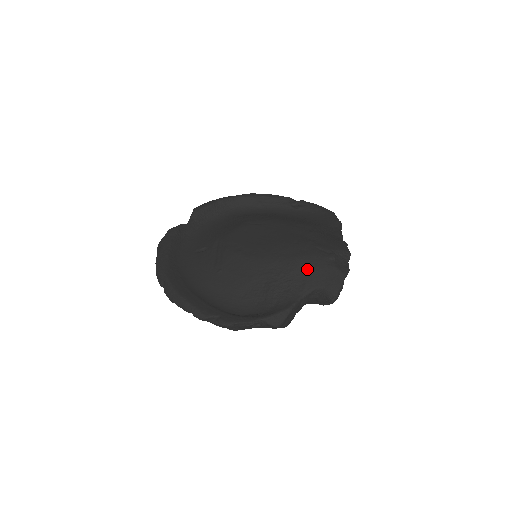
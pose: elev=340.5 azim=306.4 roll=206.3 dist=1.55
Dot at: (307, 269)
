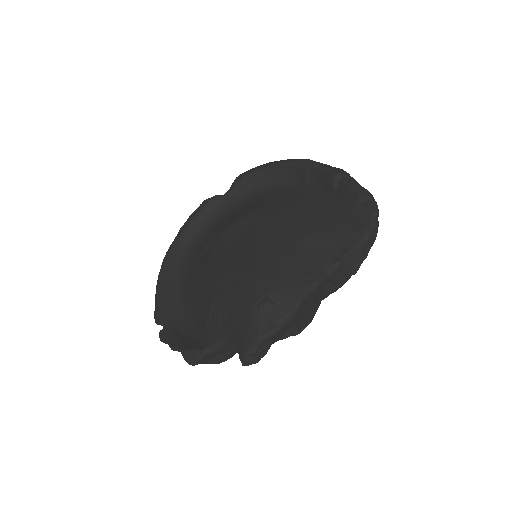
Dot at: (234, 310)
